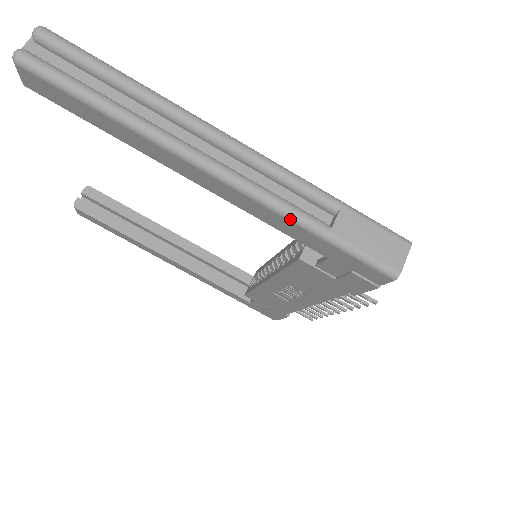
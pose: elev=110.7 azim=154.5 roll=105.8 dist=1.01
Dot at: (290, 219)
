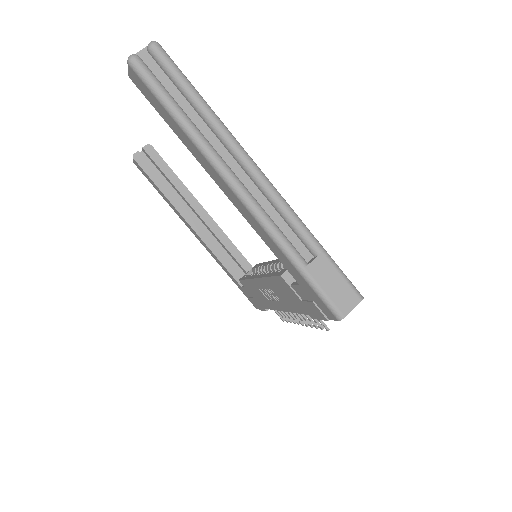
Dot at: (280, 247)
